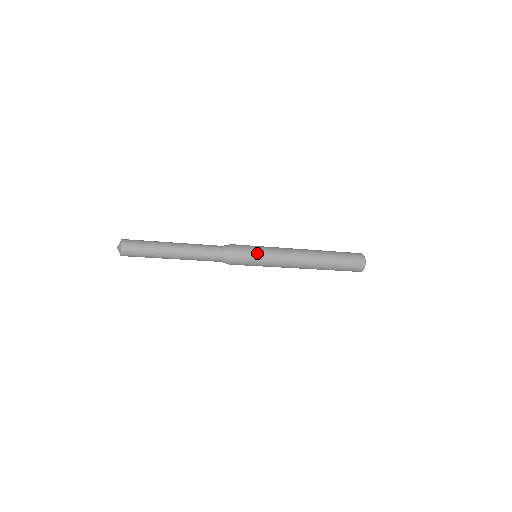
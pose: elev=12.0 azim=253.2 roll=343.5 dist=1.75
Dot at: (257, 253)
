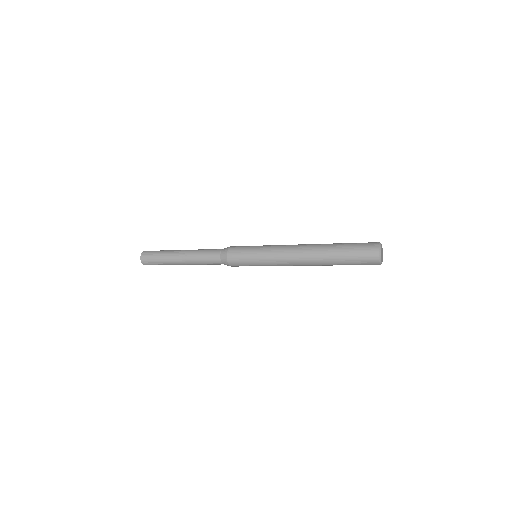
Dot at: (252, 247)
